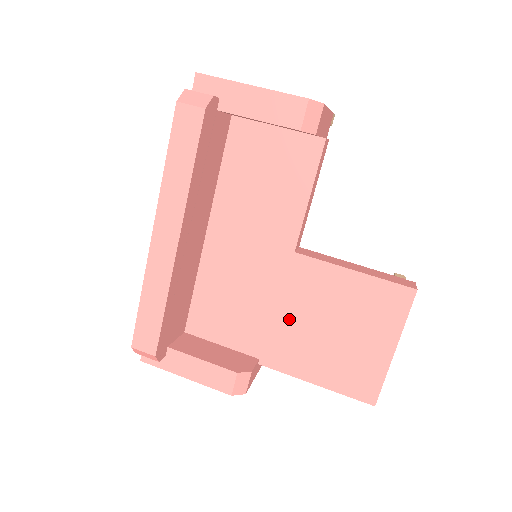
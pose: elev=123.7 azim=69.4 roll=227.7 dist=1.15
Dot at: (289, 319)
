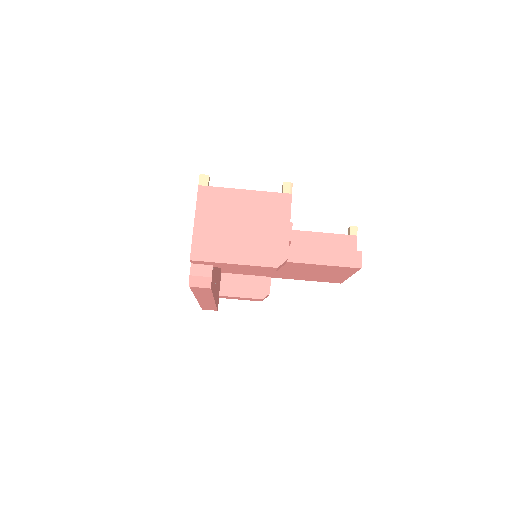
Dot at: (285, 272)
